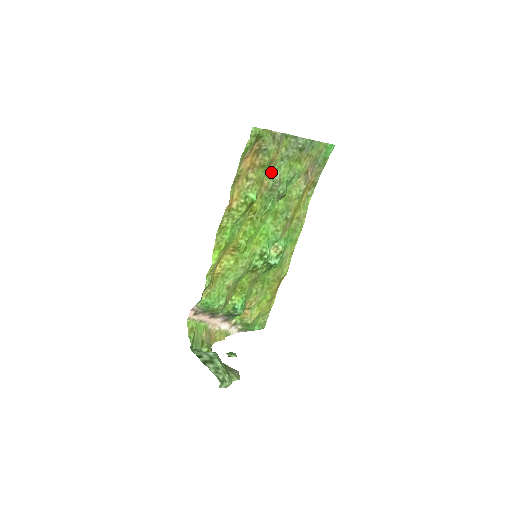
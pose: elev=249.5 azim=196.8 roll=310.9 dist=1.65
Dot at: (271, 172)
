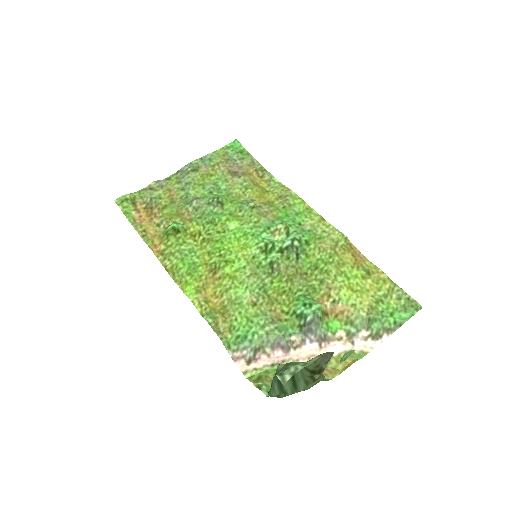
Dot at: (182, 203)
